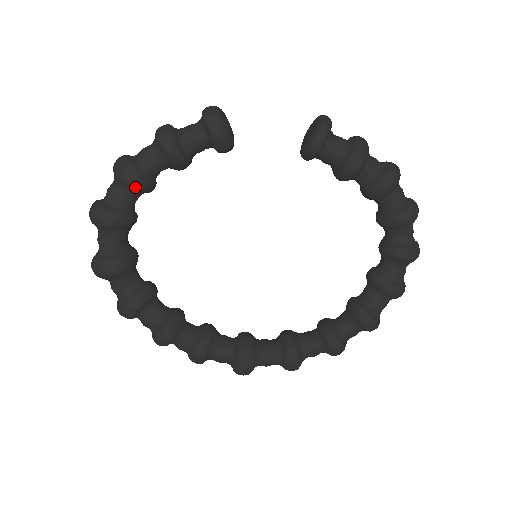
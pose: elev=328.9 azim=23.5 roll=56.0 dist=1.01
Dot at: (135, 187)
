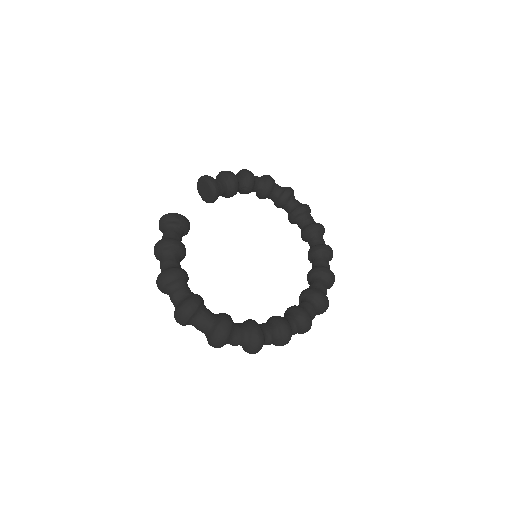
Dot at: (184, 275)
